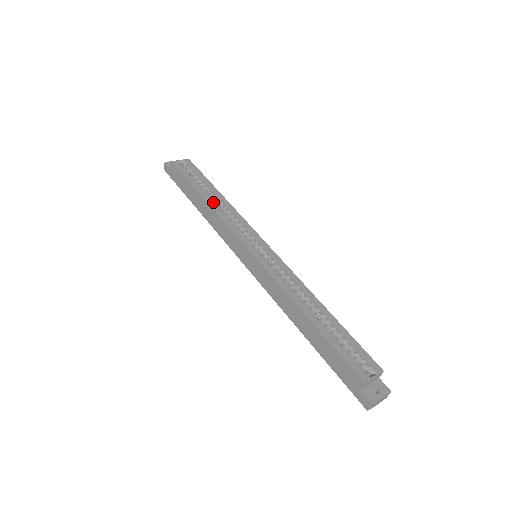
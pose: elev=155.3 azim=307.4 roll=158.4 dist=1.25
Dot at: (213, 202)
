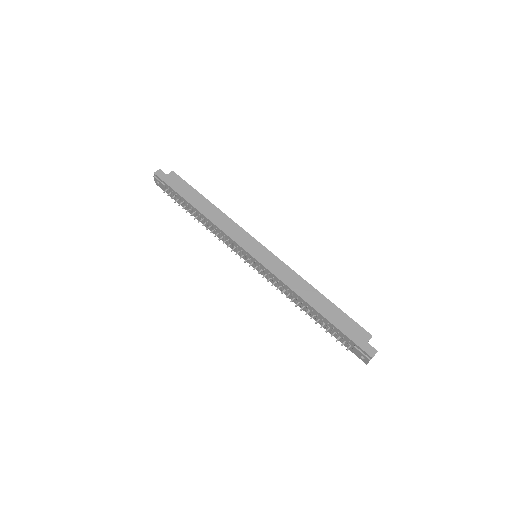
Dot at: occluded
